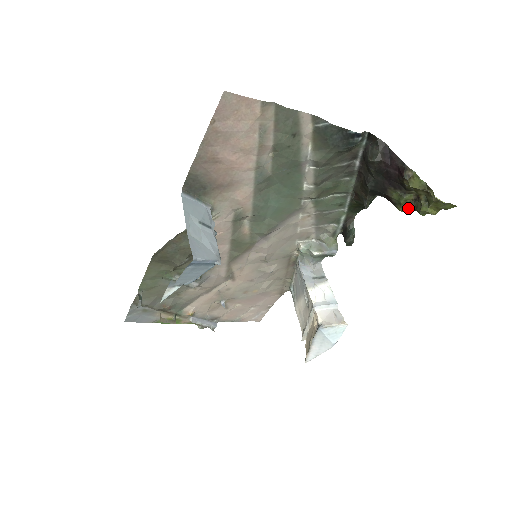
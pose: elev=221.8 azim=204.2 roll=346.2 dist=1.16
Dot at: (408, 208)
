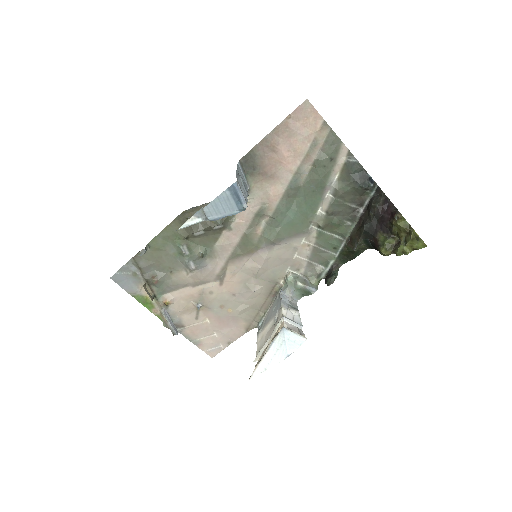
Dot at: (388, 250)
